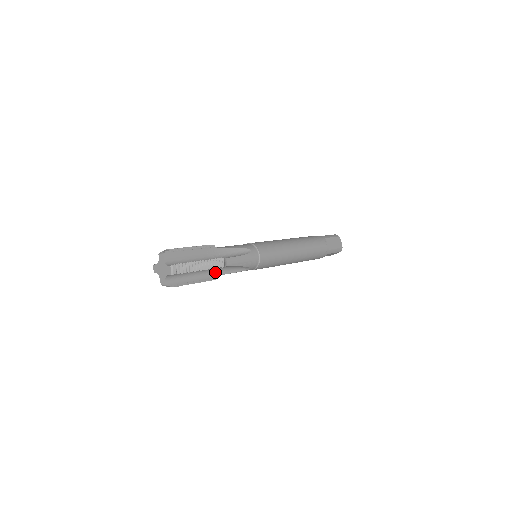
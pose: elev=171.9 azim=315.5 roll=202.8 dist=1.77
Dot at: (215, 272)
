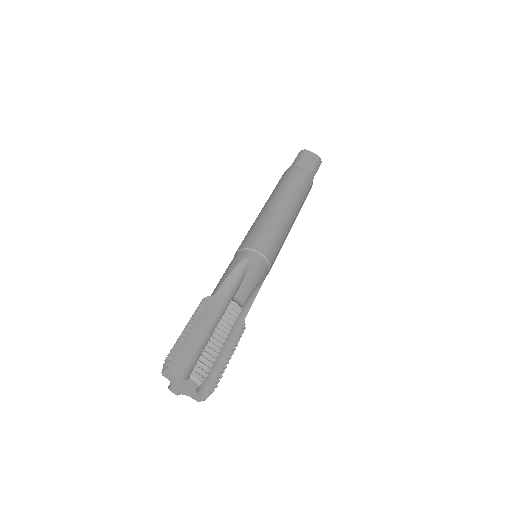
Dot at: (237, 321)
